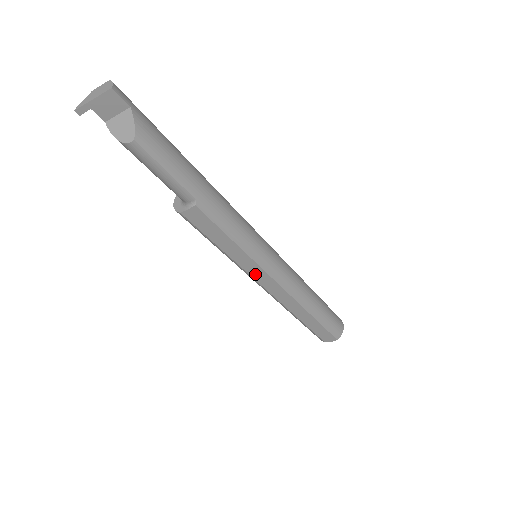
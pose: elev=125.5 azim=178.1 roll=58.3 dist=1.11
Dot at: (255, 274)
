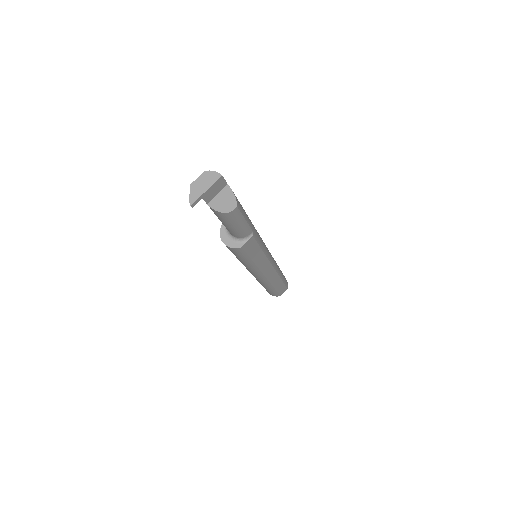
Dot at: (264, 268)
